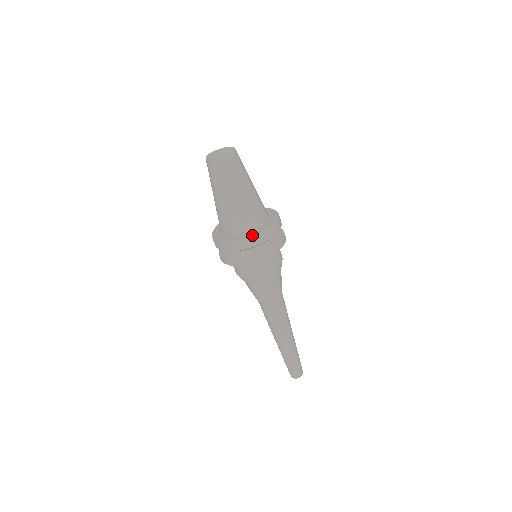
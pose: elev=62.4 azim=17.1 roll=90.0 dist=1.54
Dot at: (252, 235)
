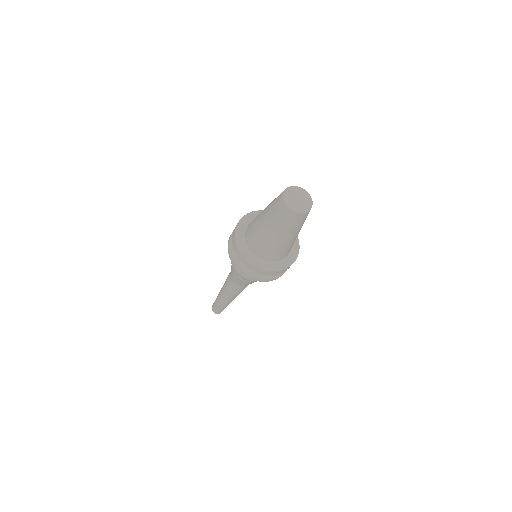
Dot at: (275, 269)
